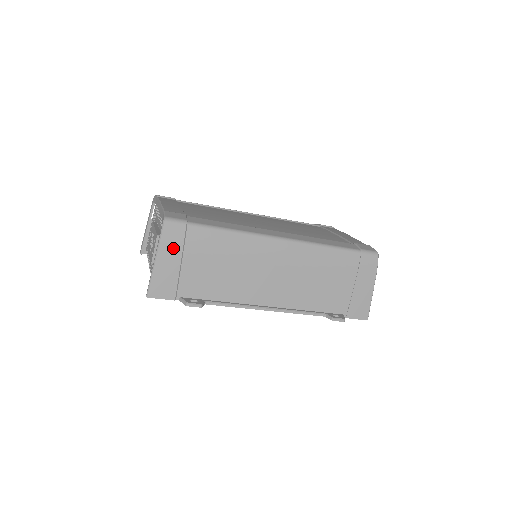
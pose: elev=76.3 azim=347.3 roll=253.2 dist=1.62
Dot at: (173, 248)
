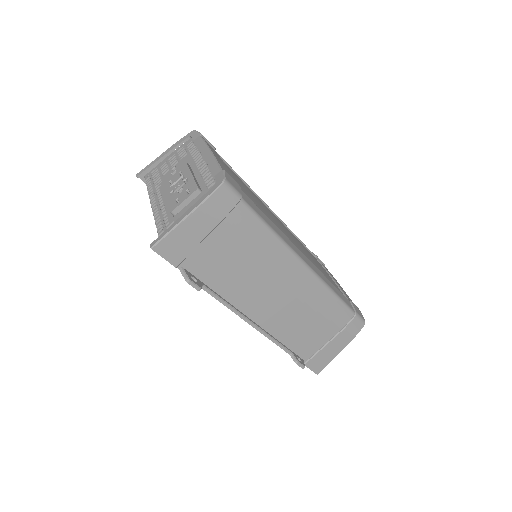
Dot at: (212, 216)
